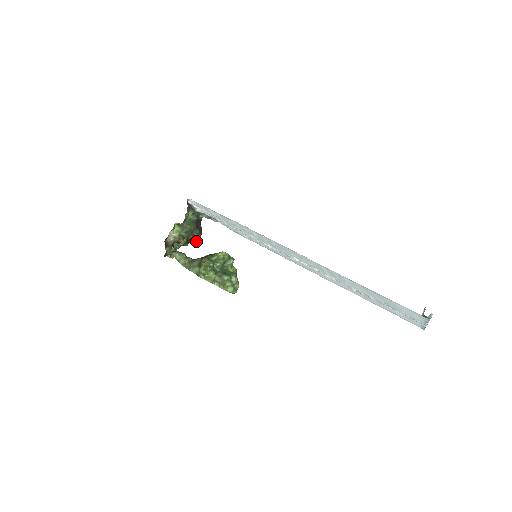
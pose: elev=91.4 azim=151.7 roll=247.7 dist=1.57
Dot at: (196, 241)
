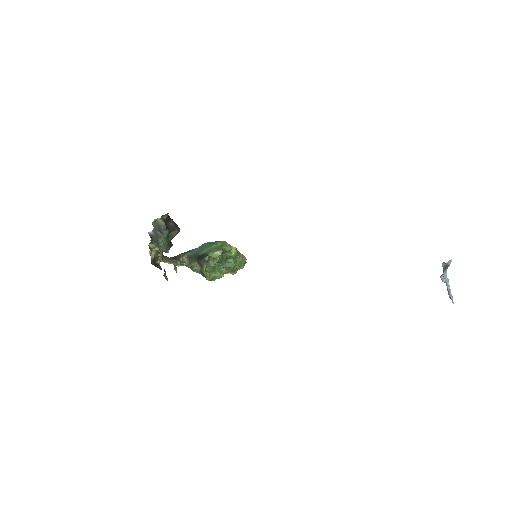
Dot at: (176, 234)
